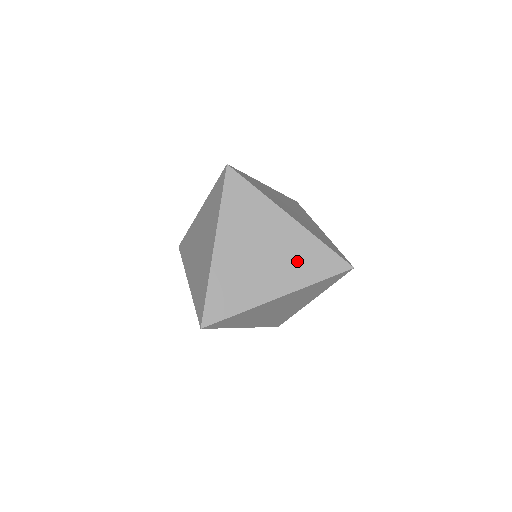
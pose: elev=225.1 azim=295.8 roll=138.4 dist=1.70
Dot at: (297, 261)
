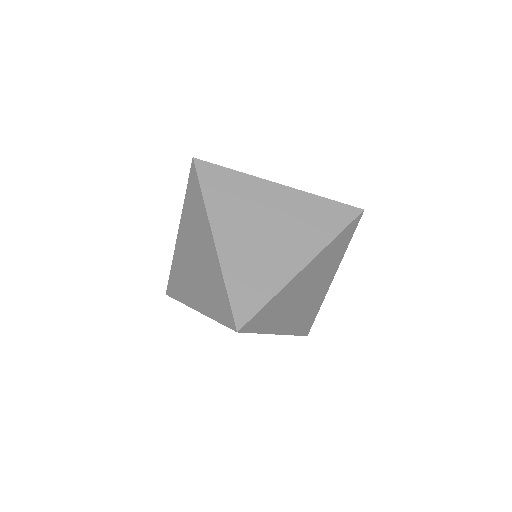
Dot at: occluded
